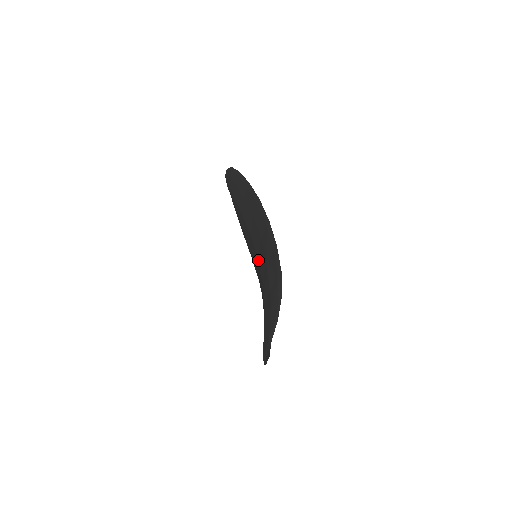
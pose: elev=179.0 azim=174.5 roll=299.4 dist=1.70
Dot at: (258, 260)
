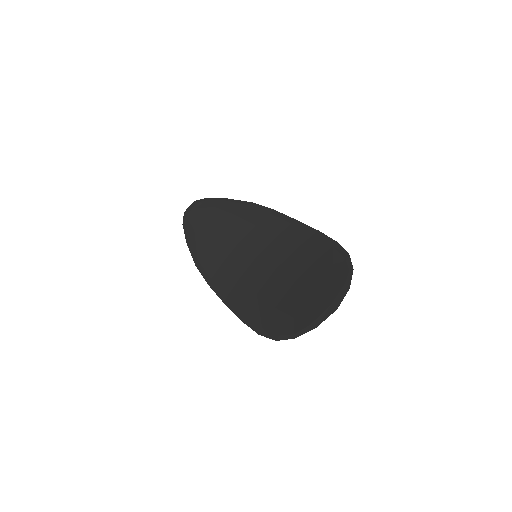
Dot at: (261, 258)
